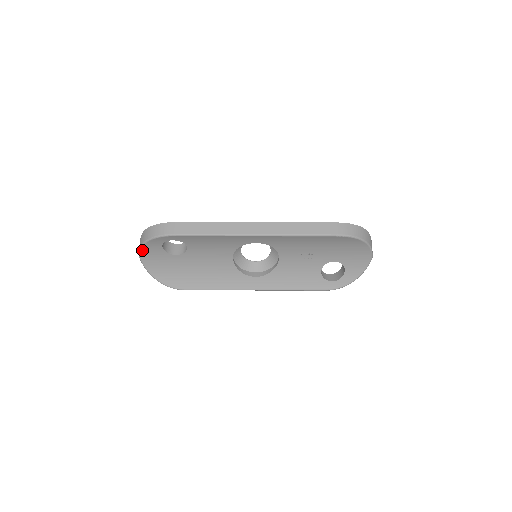
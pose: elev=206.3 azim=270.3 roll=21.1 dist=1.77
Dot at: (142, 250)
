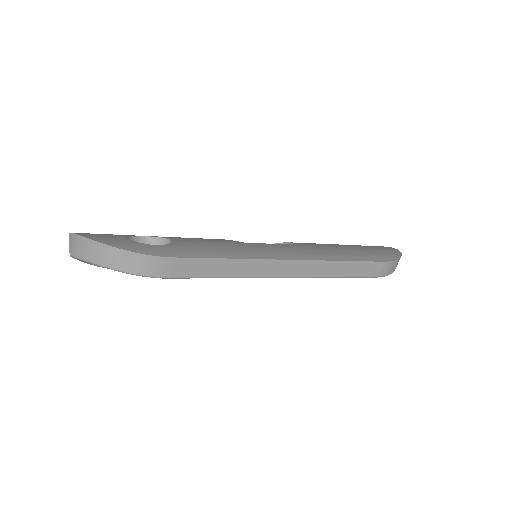
Dot at: (83, 259)
